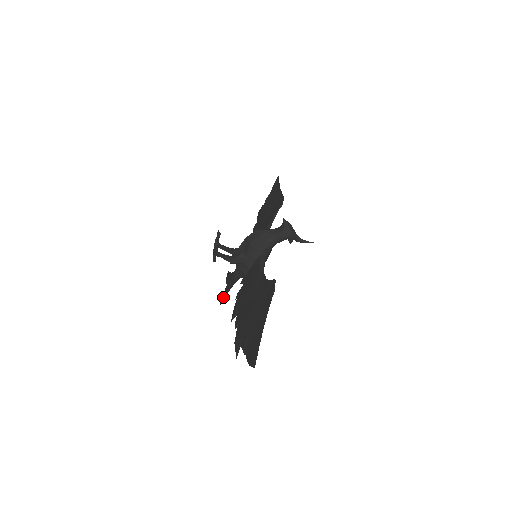
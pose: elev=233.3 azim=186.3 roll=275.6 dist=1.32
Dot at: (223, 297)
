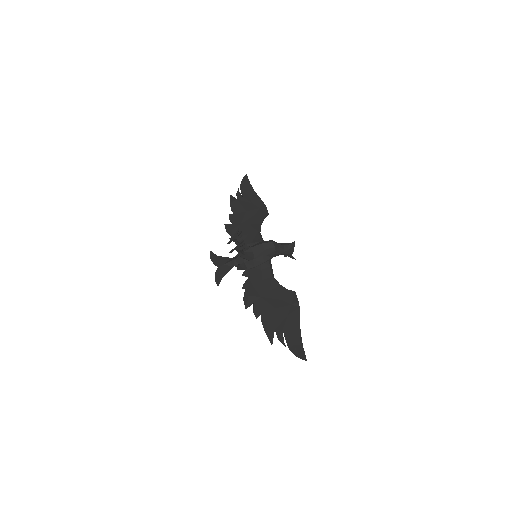
Dot at: (219, 279)
